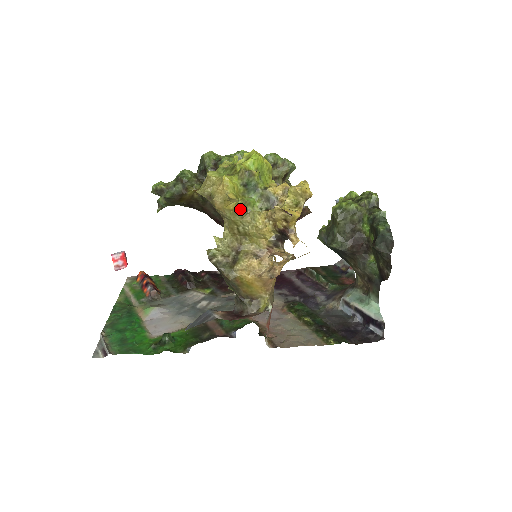
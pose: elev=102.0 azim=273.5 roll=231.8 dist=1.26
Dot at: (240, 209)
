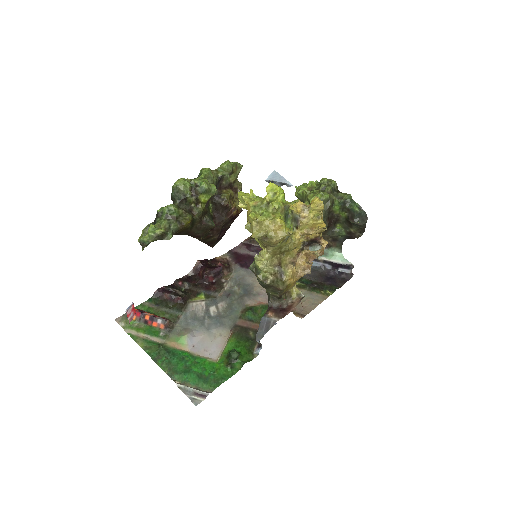
Dot at: (286, 237)
